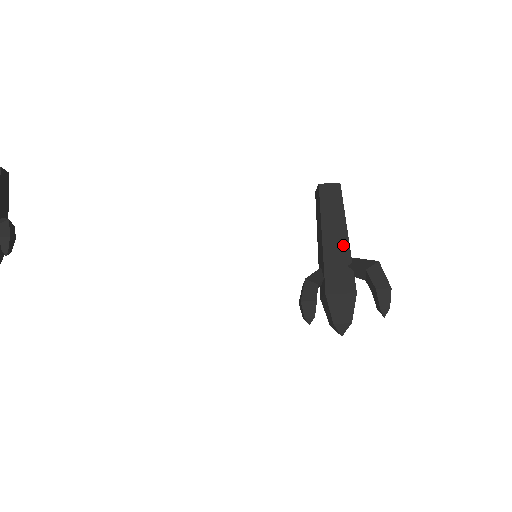
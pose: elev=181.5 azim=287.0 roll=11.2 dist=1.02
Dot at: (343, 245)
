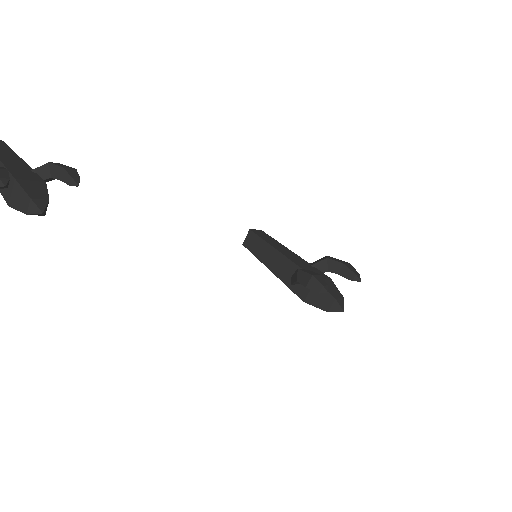
Dot at: (296, 256)
